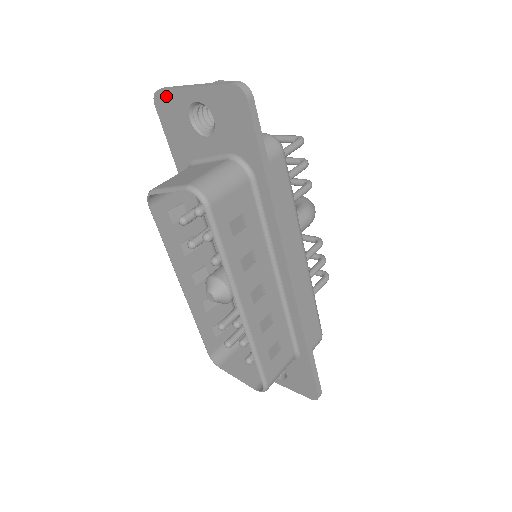
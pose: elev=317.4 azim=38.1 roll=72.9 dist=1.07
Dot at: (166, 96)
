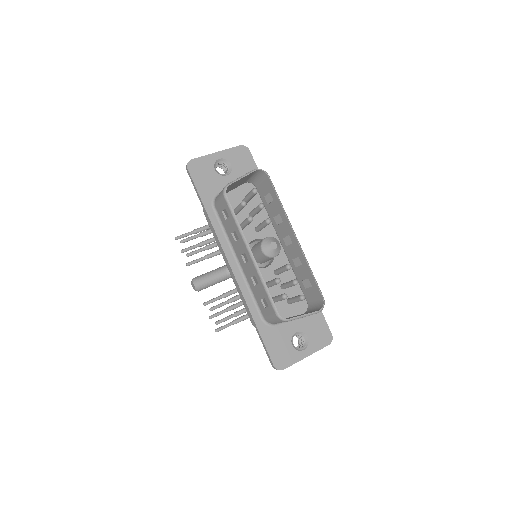
Dot at: (198, 161)
